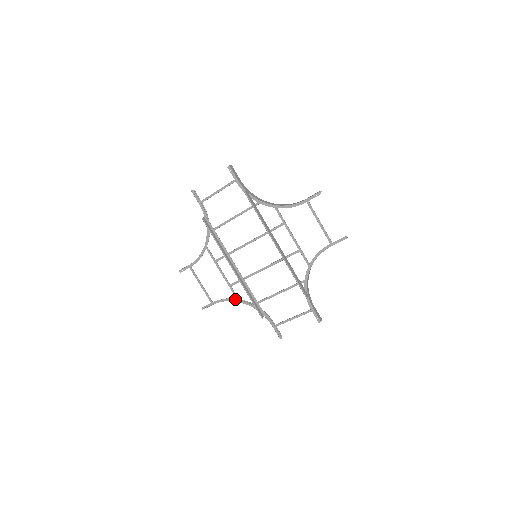
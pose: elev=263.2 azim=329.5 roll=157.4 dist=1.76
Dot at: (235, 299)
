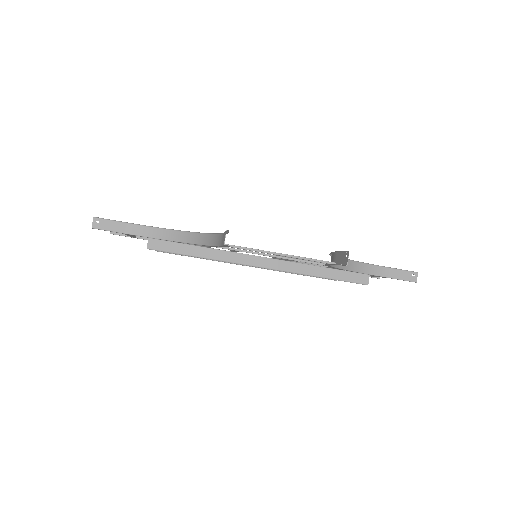
Dot at: occluded
